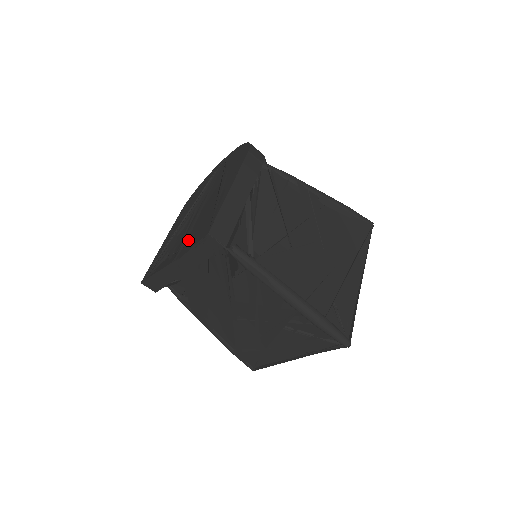
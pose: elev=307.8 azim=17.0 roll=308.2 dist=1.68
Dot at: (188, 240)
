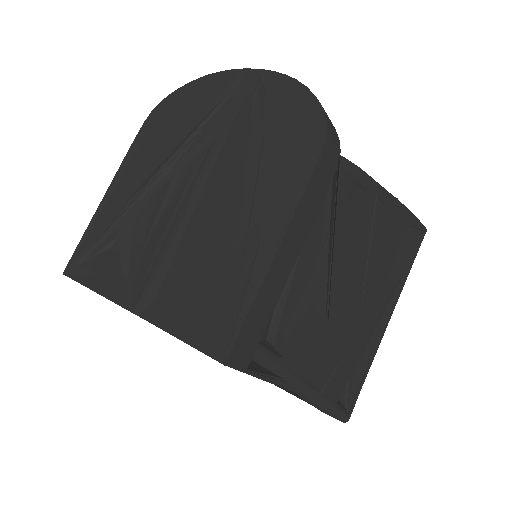
Dot at: (168, 288)
